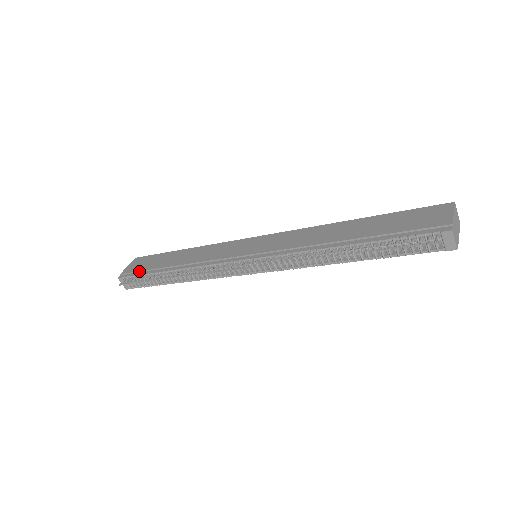
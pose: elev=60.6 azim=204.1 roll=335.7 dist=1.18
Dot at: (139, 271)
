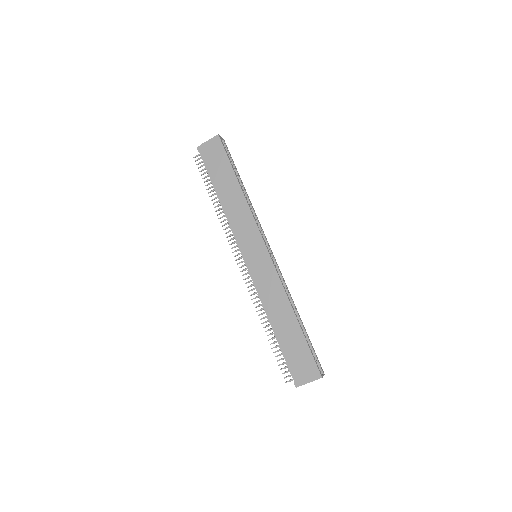
Dot at: (207, 164)
